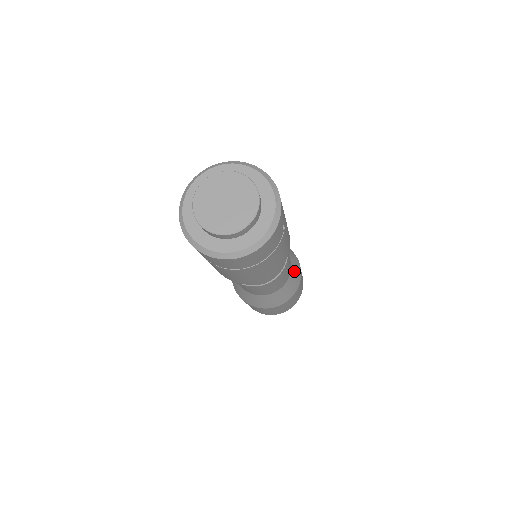
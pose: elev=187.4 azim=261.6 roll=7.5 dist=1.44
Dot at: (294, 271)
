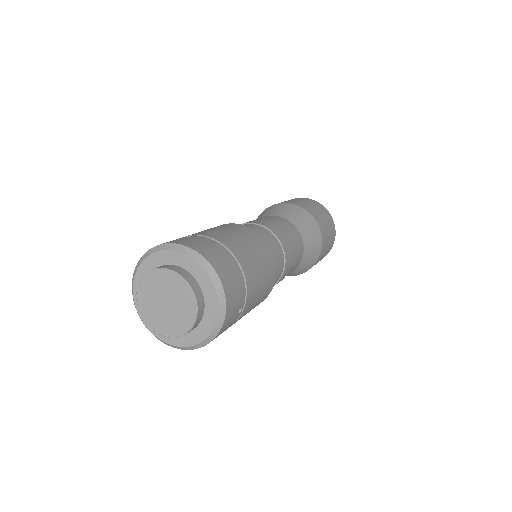
Dot at: (308, 255)
